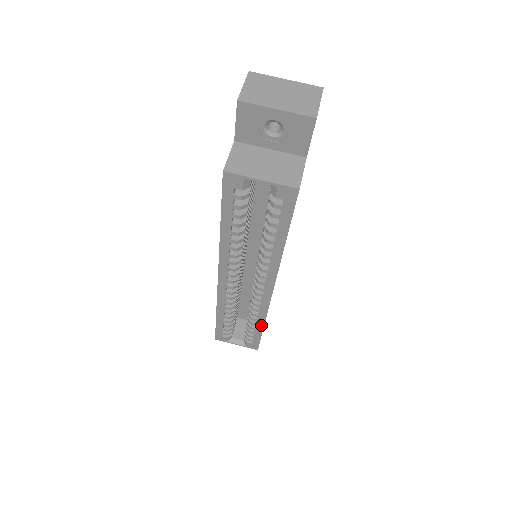
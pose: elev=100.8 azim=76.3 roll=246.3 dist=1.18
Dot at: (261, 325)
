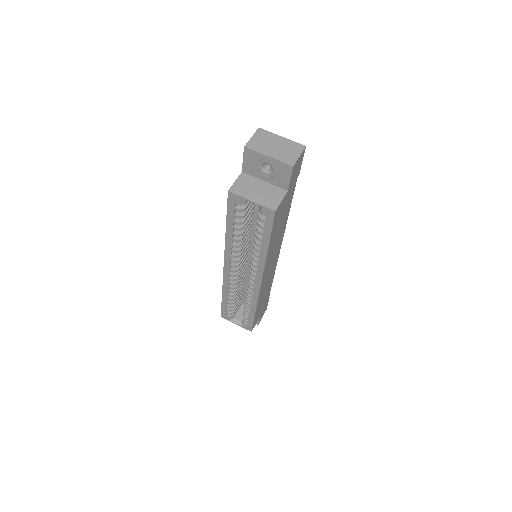
Dot at: (254, 310)
